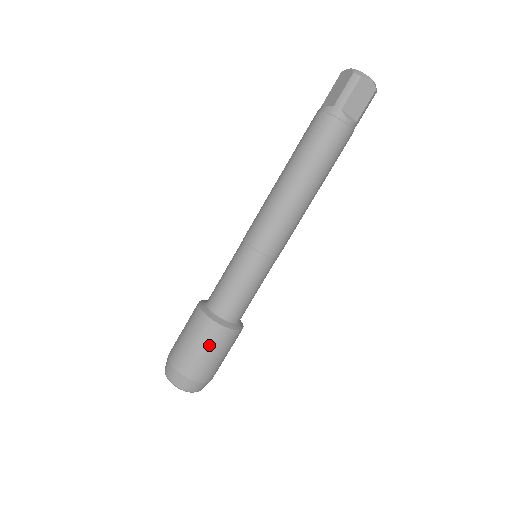
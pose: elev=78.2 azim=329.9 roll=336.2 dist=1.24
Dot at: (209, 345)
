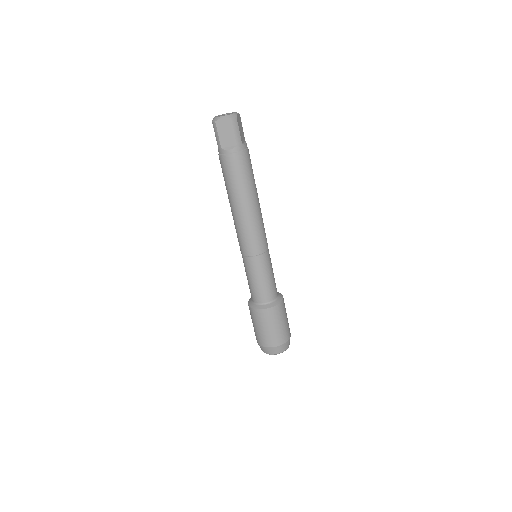
Dot at: (284, 316)
